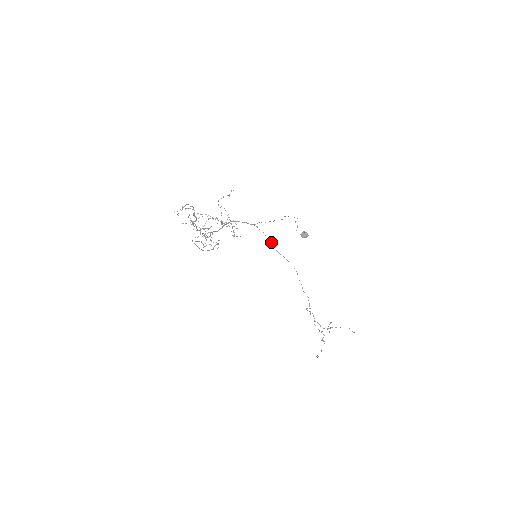
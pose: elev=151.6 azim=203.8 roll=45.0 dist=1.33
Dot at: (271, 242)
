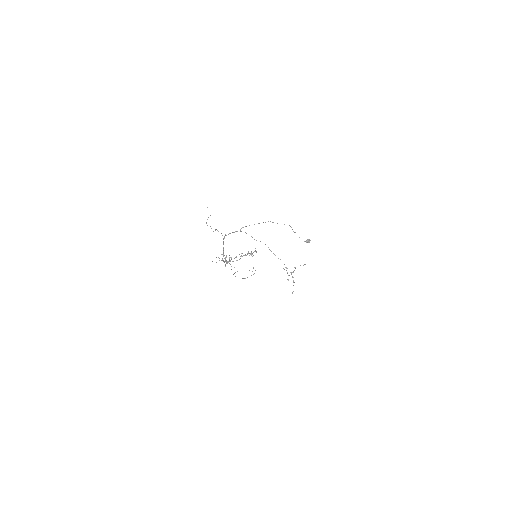
Dot at: occluded
